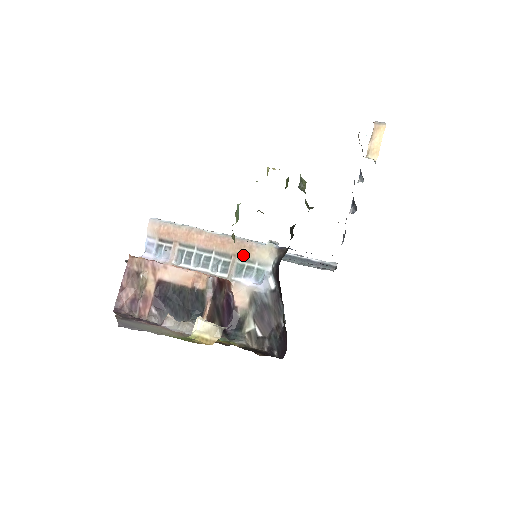
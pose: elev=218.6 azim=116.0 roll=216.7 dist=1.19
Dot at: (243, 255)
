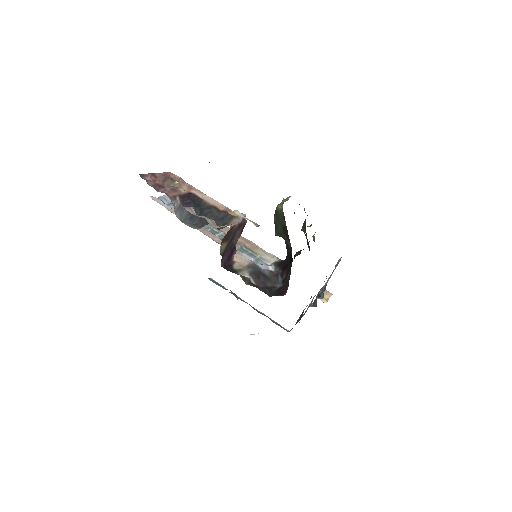
Dot at: (249, 246)
